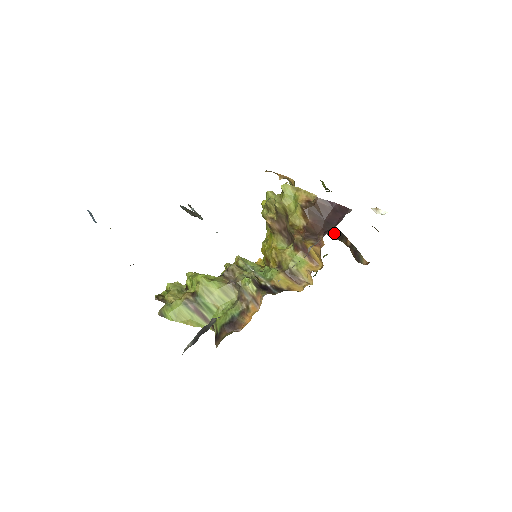
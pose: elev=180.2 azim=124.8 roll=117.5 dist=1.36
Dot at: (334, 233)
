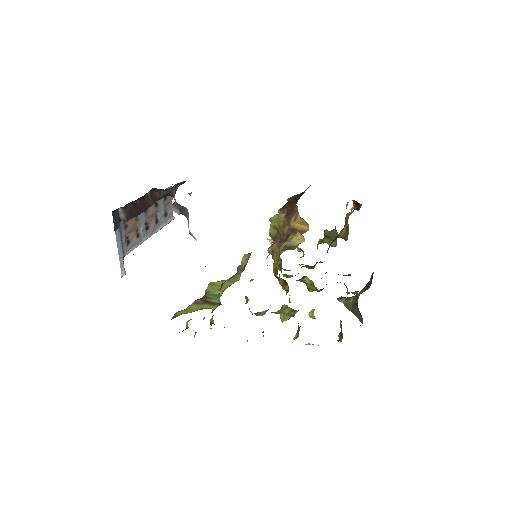
Dot at: occluded
